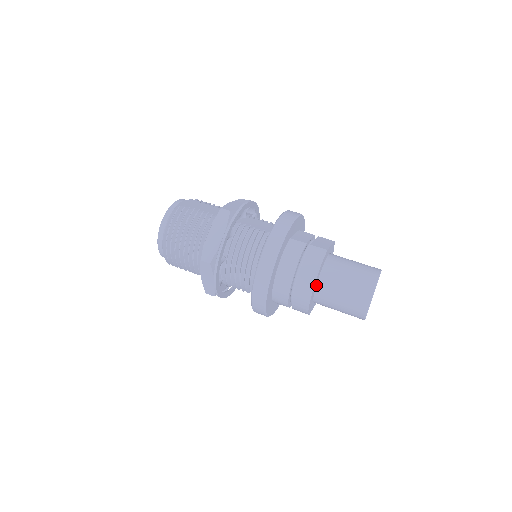
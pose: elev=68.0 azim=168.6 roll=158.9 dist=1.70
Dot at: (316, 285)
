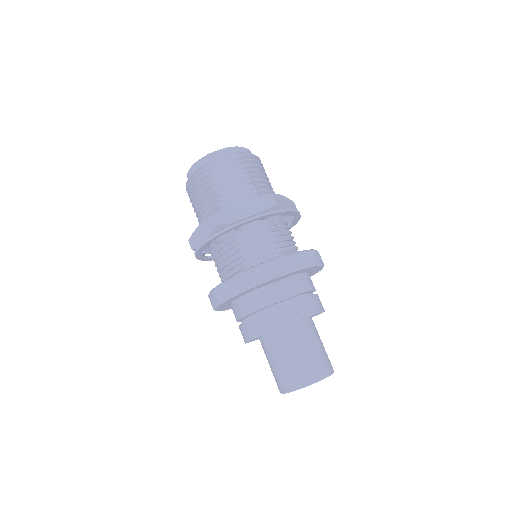
Dot at: (259, 338)
